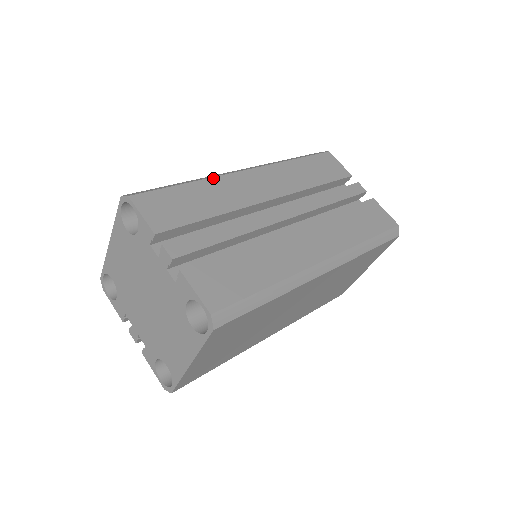
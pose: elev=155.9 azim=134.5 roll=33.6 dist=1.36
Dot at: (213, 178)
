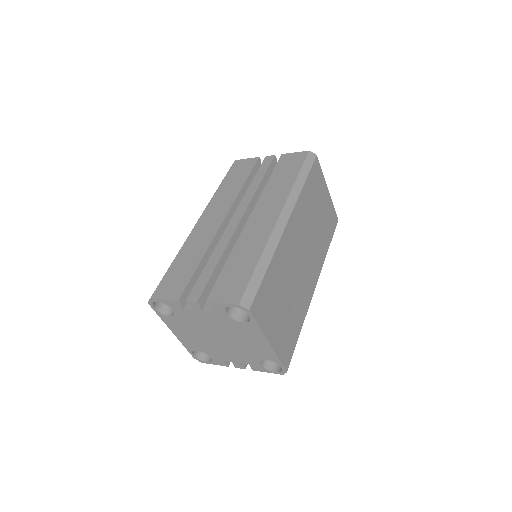
Dot at: (184, 245)
